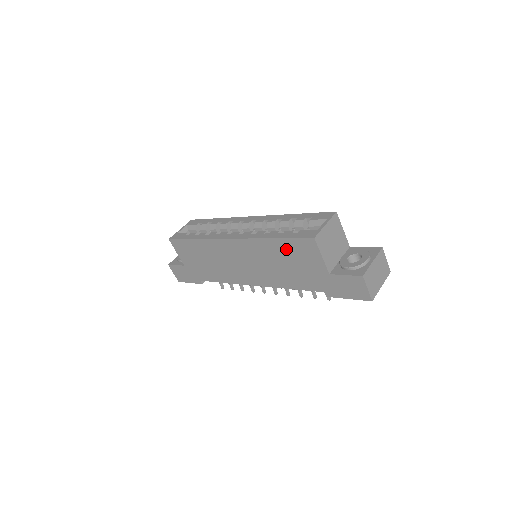
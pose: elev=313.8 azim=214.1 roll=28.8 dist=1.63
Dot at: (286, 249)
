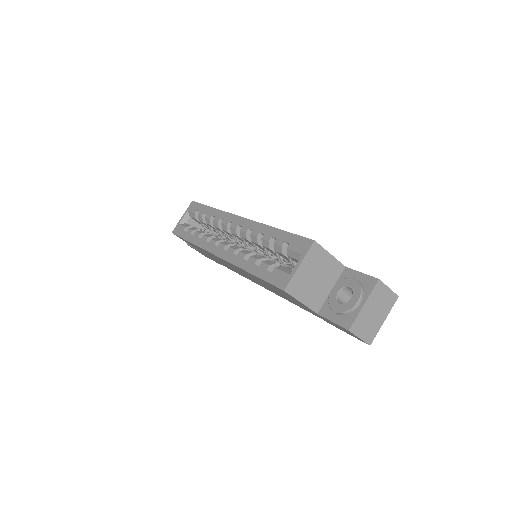
Dot at: (266, 283)
